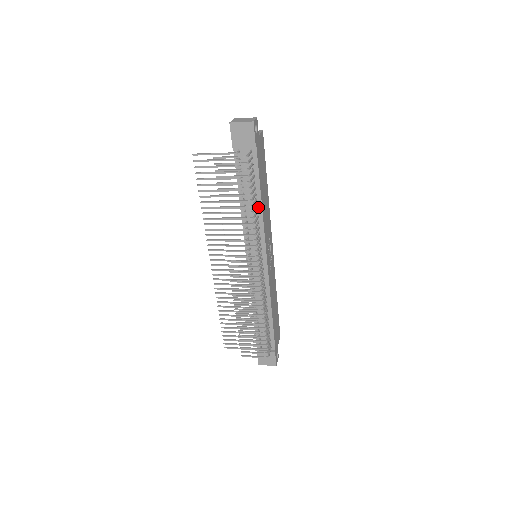
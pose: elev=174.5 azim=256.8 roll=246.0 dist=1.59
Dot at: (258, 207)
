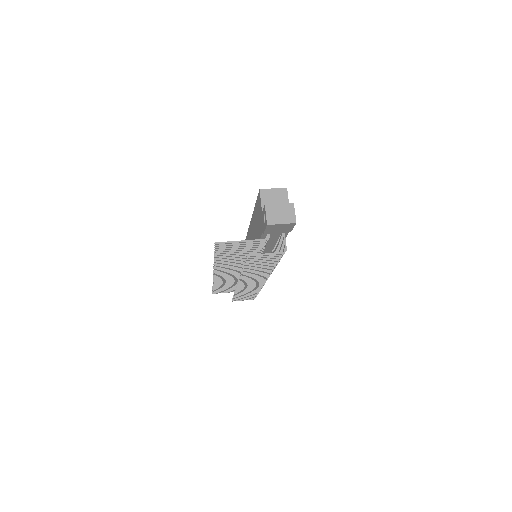
Dot at: occluded
